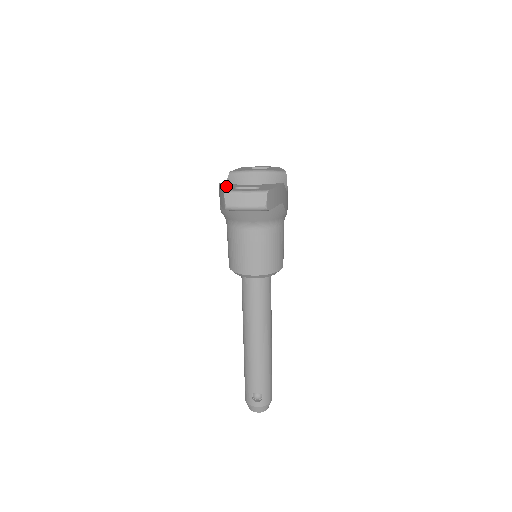
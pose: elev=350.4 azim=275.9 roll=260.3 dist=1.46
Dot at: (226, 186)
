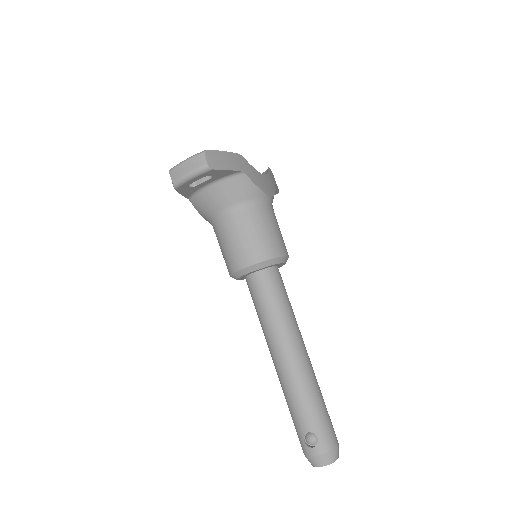
Dot at: occluded
